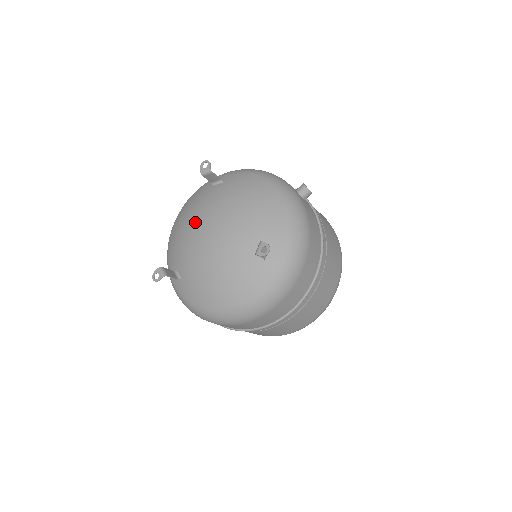
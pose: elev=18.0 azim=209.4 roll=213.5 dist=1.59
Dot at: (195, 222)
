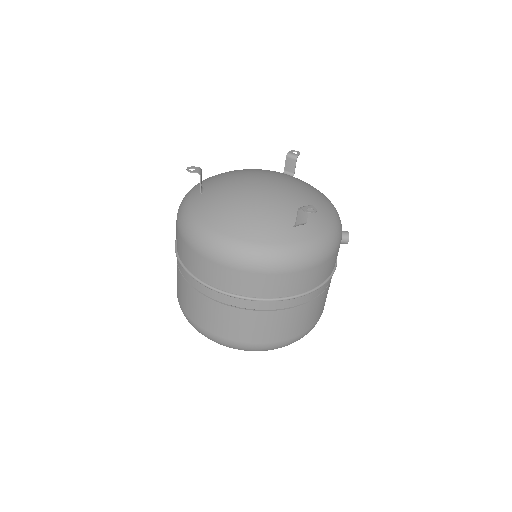
Dot at: (254, 172)
